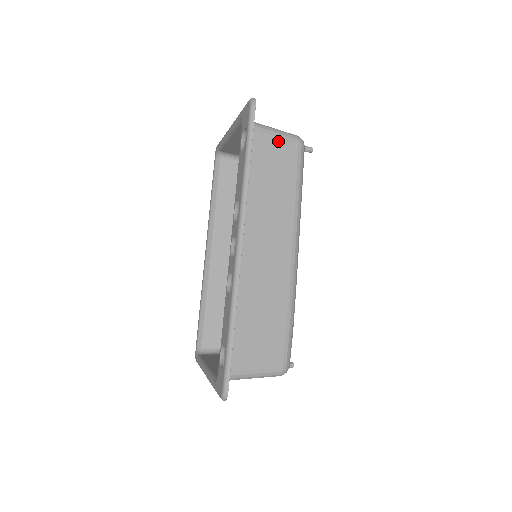
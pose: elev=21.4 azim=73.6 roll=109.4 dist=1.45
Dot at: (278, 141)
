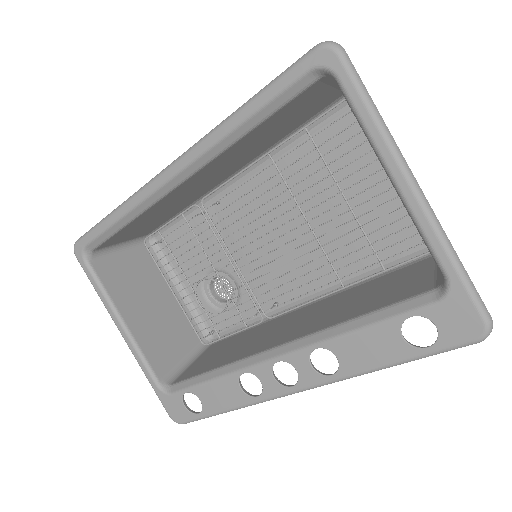
Dot at: occluded
